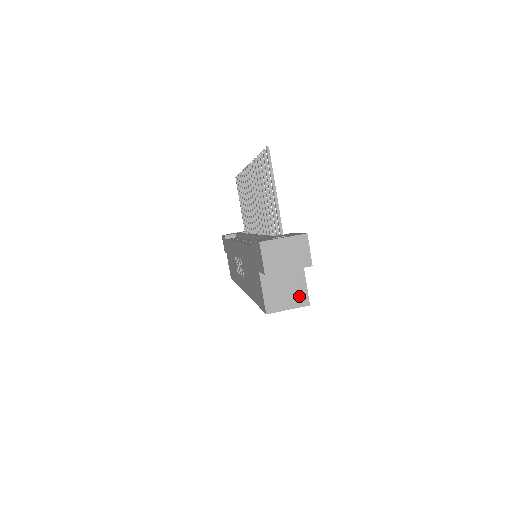
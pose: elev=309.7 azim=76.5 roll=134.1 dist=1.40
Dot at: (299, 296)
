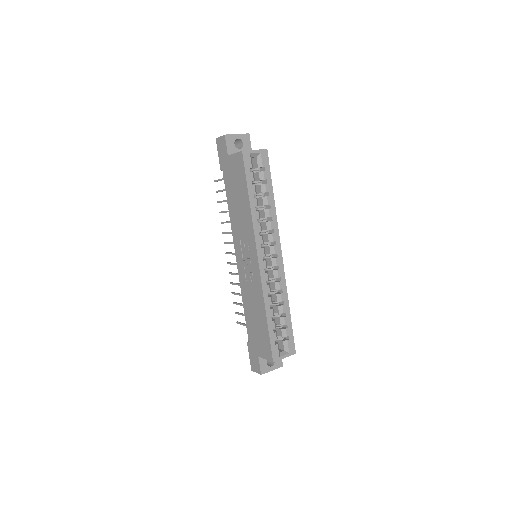
Dot at: occluded
